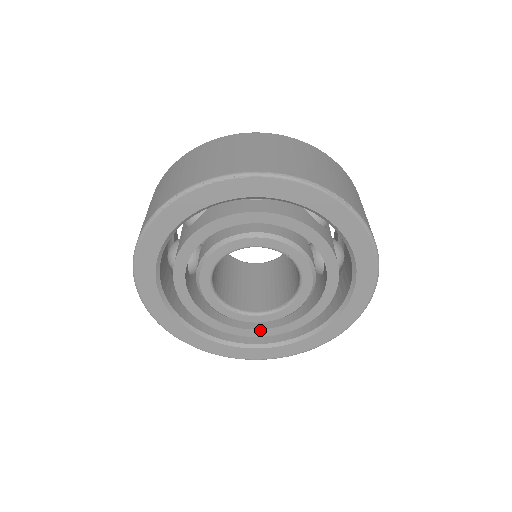
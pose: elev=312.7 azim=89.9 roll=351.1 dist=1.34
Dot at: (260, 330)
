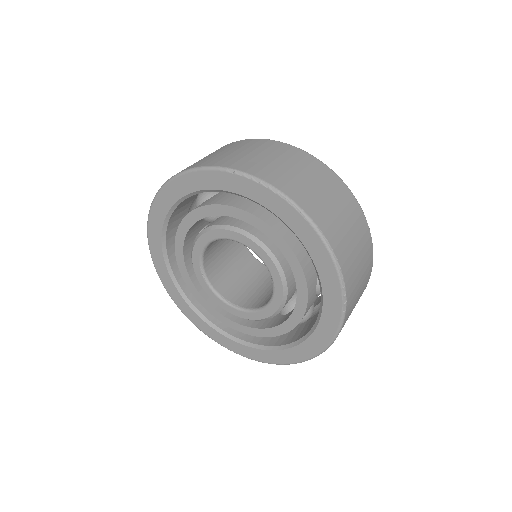
Dot at: (204, 300)
